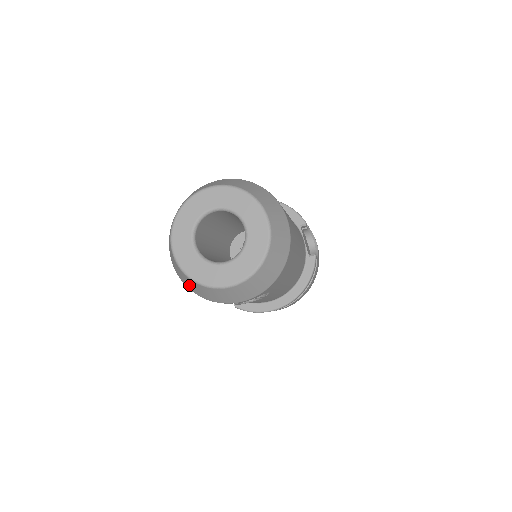
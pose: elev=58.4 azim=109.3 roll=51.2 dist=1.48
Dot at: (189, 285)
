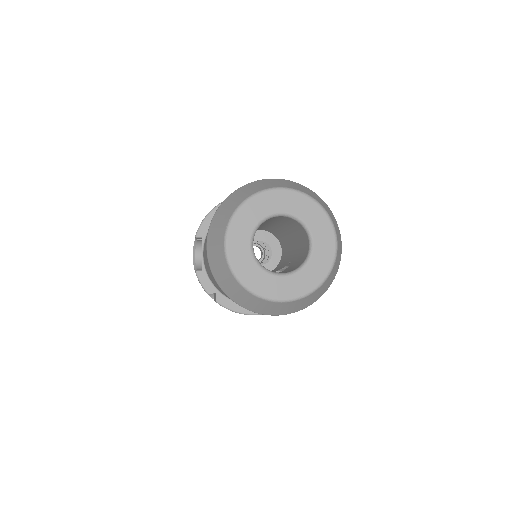
Dot at: (226, 284)
